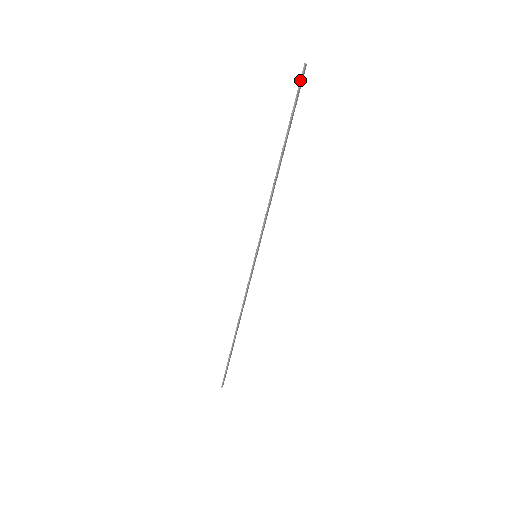
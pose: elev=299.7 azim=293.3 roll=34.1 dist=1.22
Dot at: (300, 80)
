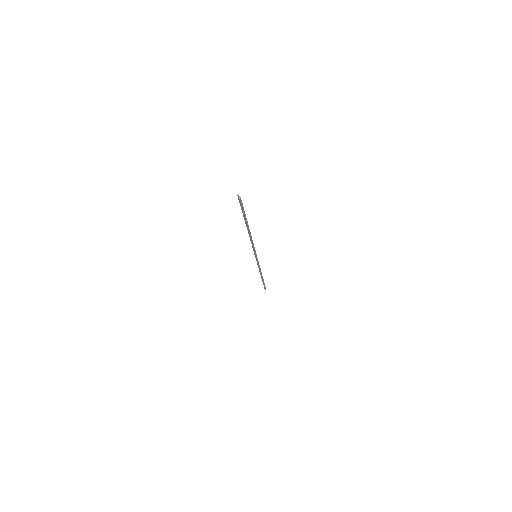
Dot at: (241, 204)
